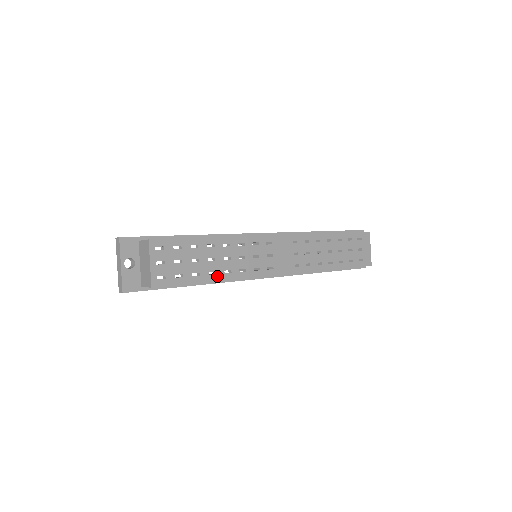
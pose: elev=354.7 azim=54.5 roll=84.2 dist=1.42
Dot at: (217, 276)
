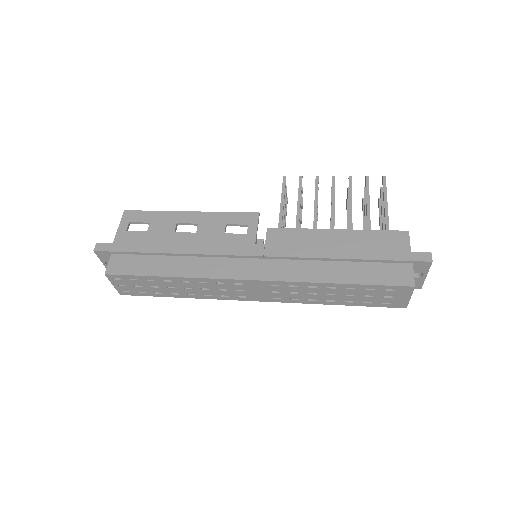
Dot at: (180, 295)
